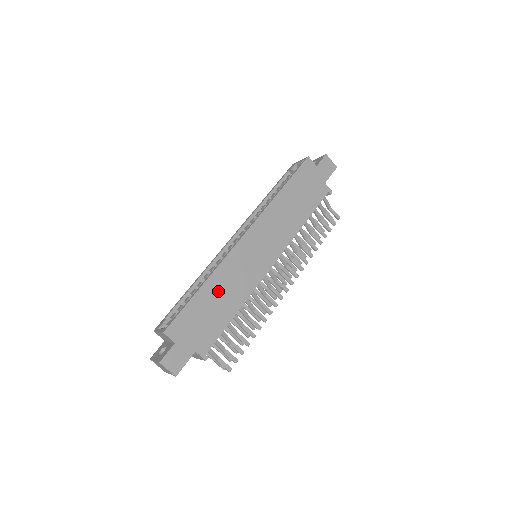
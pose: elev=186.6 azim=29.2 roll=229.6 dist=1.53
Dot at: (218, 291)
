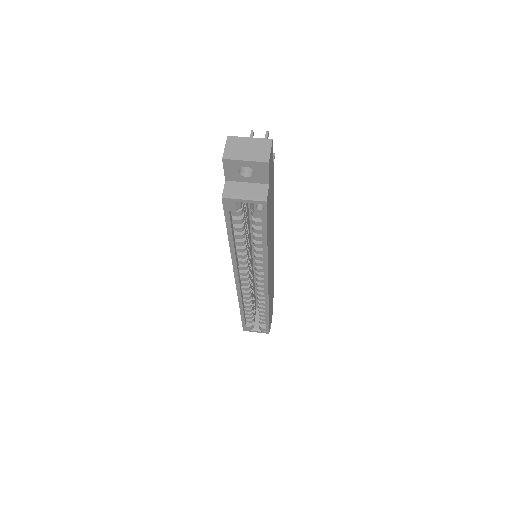
Dot at: (270, 298)
